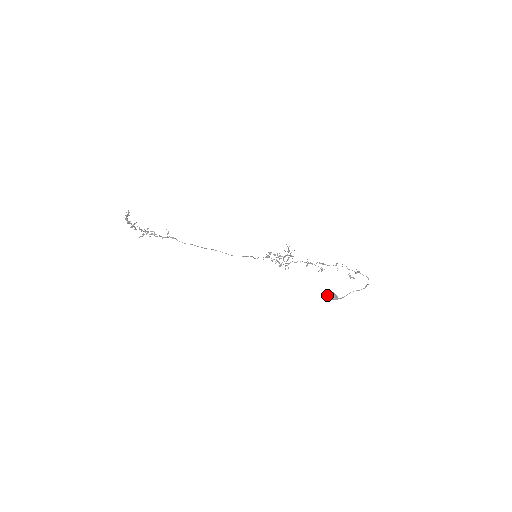
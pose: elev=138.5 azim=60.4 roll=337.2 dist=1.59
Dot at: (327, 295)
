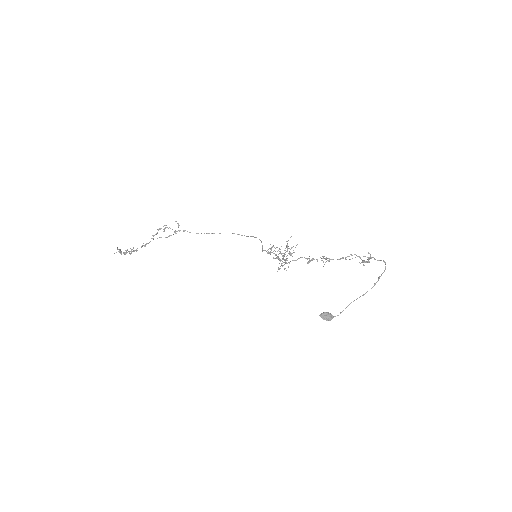
Dot at: occluded
